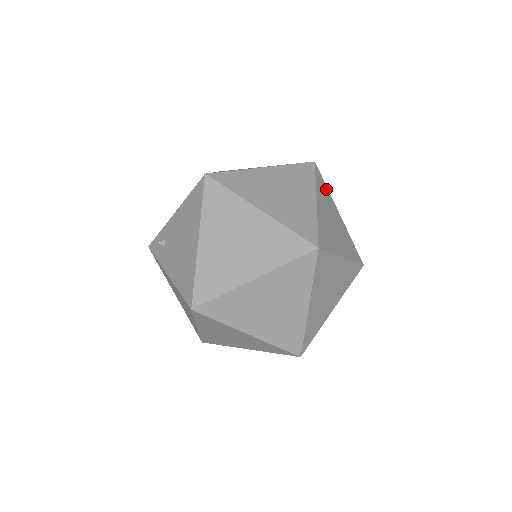
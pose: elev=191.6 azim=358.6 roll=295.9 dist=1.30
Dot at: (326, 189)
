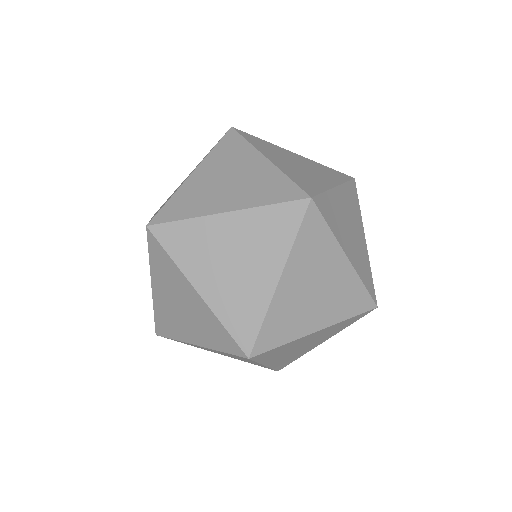
Dot at: (325, 234)
